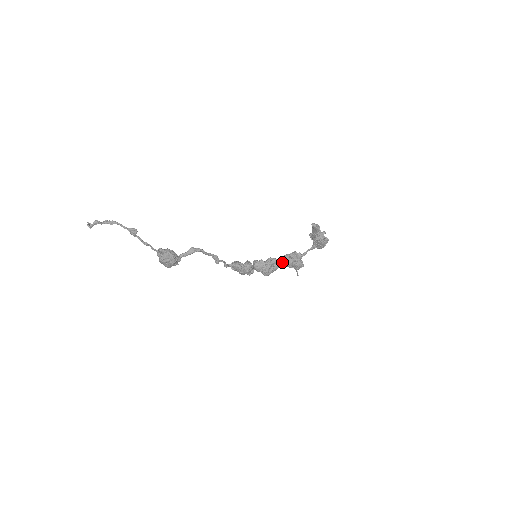
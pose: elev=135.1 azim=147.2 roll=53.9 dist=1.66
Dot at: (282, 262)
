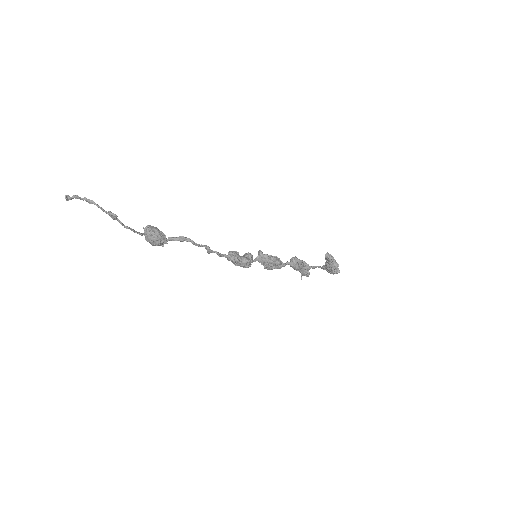
Dot at: (288, 263)
